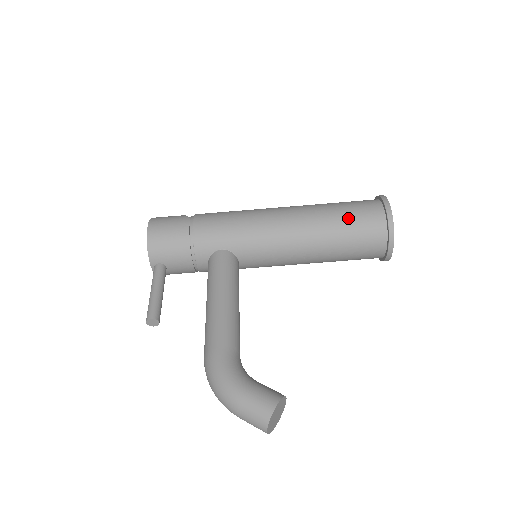
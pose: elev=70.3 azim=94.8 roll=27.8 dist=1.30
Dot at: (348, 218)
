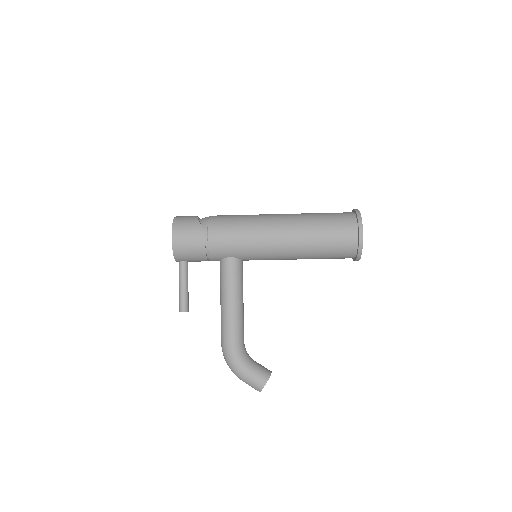
Dot at: (329, 242)
